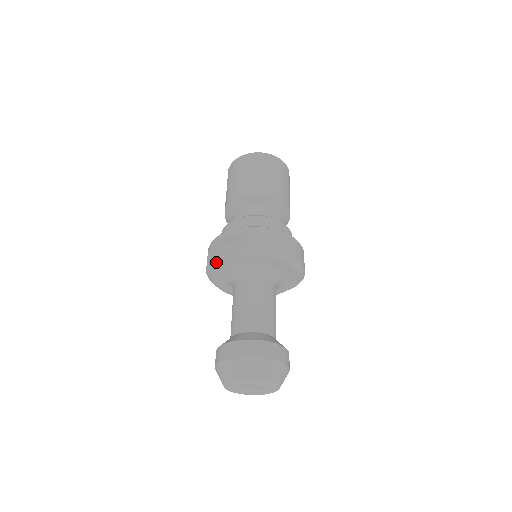
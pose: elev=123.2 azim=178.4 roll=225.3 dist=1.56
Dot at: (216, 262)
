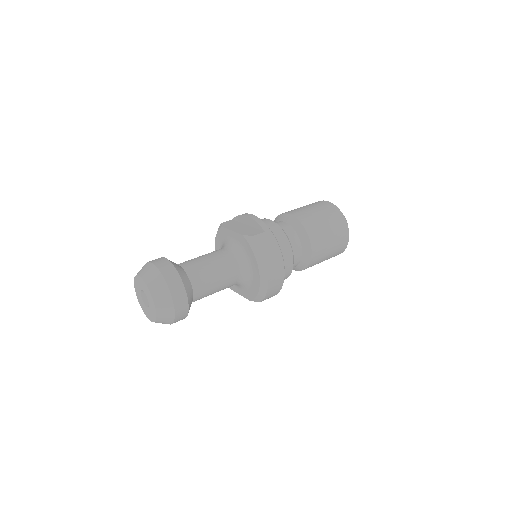
Dot at: (230, 225)
